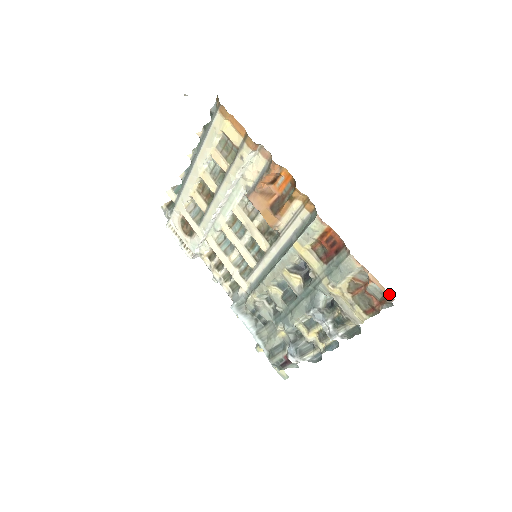
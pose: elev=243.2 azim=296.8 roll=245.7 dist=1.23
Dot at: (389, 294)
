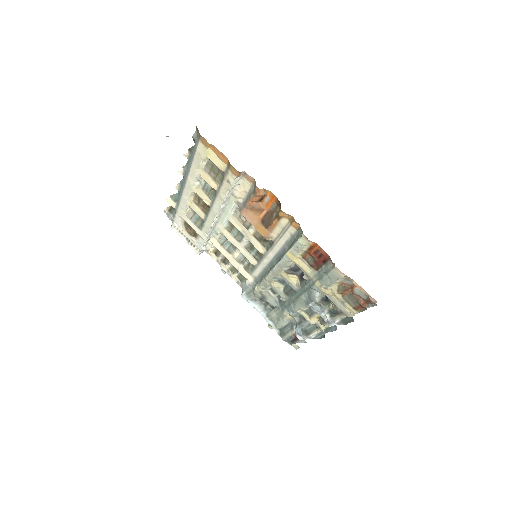
Dot at: (372, 298)
